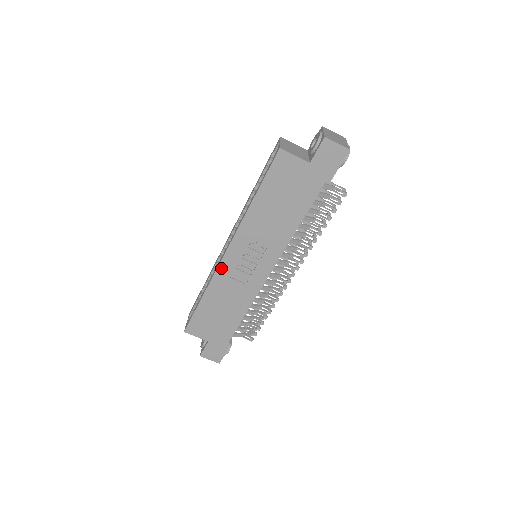
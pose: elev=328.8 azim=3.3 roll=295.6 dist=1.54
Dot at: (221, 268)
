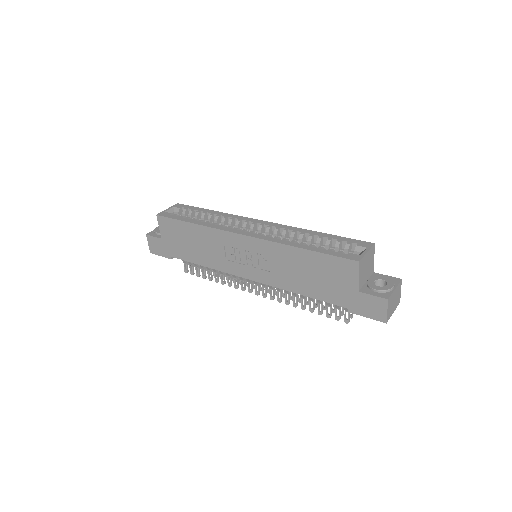
Dot at: (227, 234)
